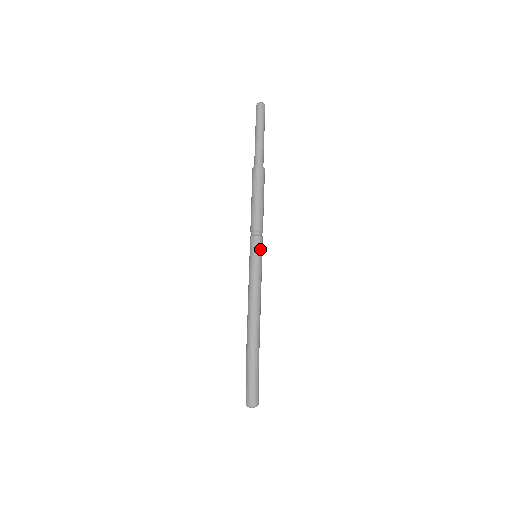
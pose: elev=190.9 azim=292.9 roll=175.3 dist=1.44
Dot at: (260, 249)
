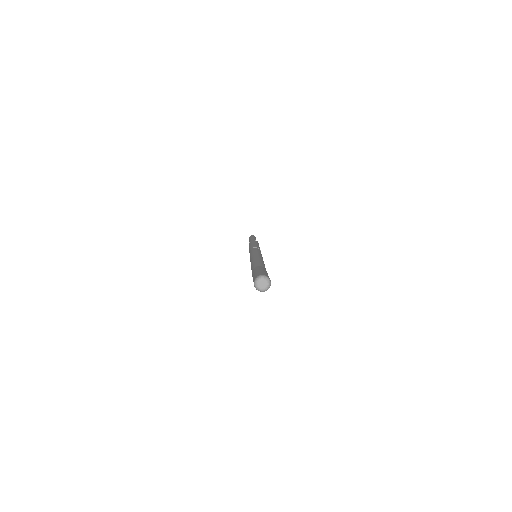
Dot at: (258, 250)
